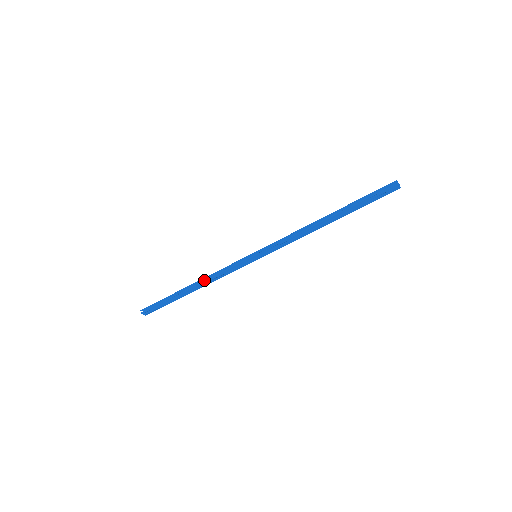
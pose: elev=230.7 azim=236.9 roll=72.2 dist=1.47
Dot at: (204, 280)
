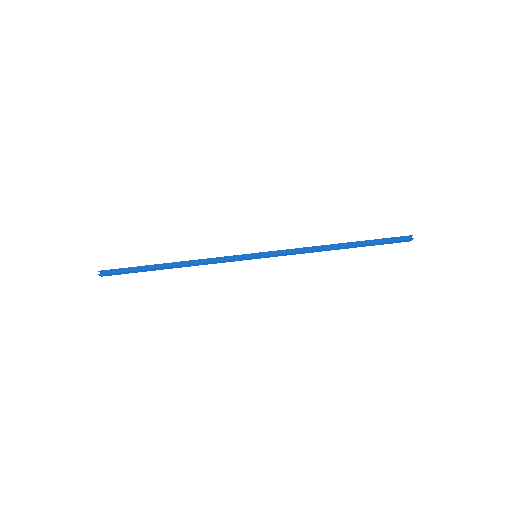
Dot at: (191, 263)
